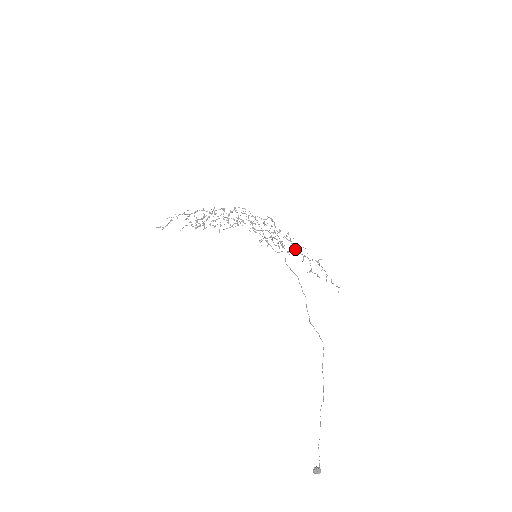
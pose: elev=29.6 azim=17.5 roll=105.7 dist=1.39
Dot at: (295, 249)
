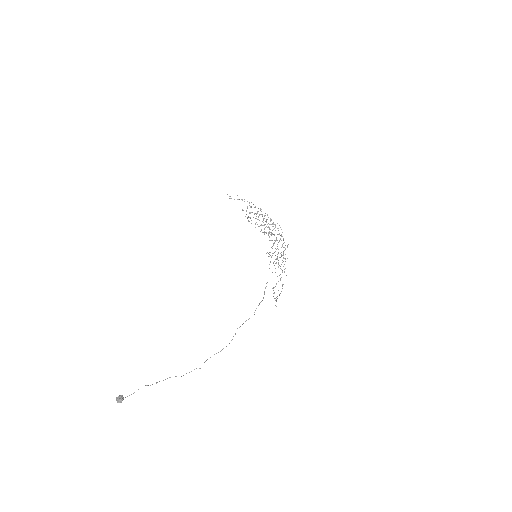
Dot at: (280, 268)
